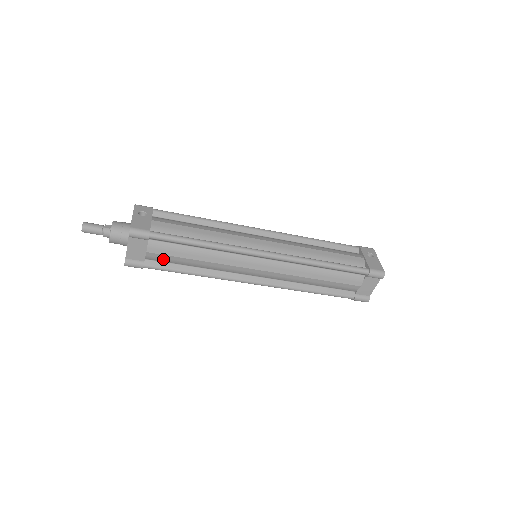
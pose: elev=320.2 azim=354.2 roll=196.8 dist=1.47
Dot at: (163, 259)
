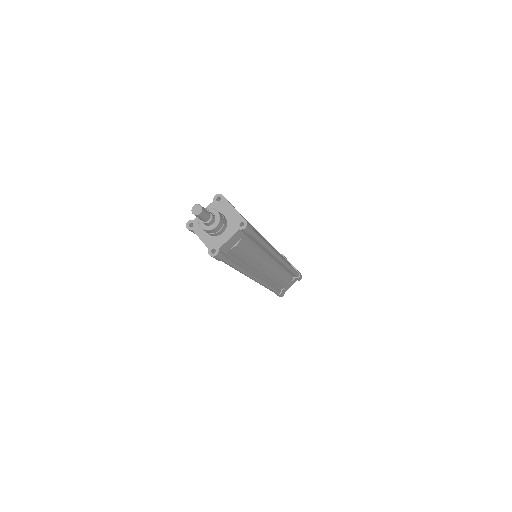
Dot at: (236, 253)
